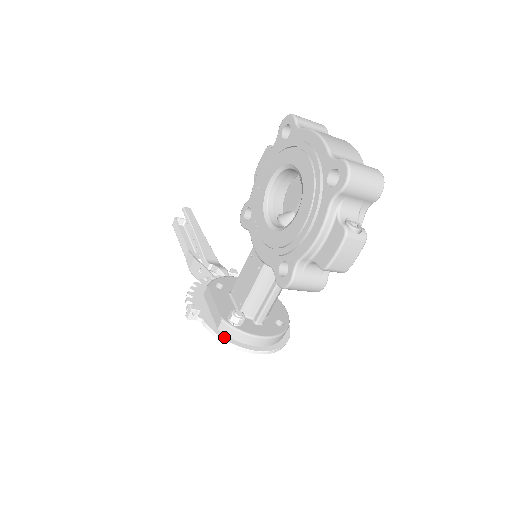
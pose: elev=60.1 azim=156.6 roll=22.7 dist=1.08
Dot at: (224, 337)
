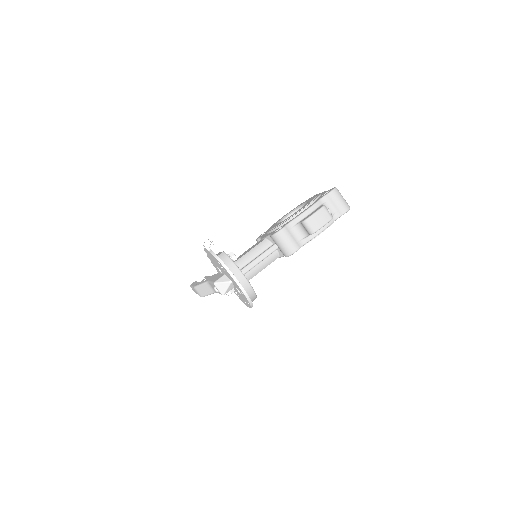
Dot at: (220, 258)
